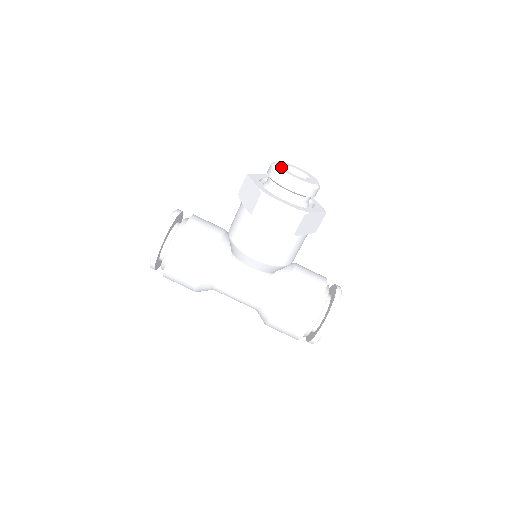
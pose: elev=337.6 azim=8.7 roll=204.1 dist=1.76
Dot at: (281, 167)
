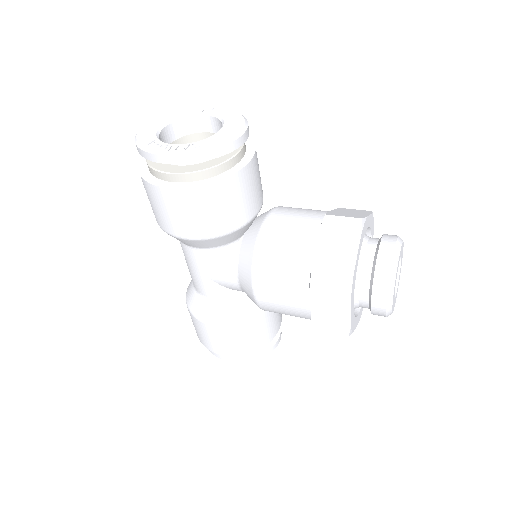
Dot at: occluded
